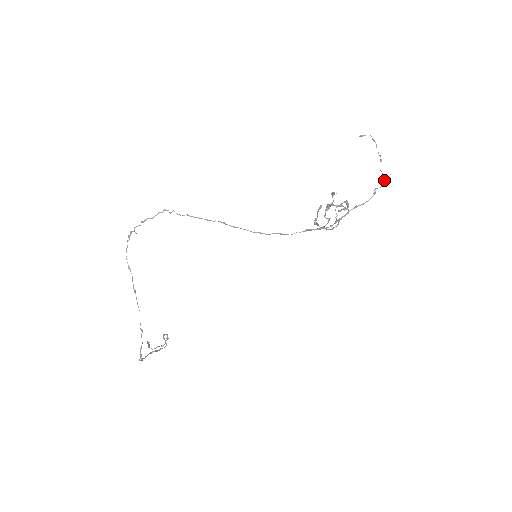
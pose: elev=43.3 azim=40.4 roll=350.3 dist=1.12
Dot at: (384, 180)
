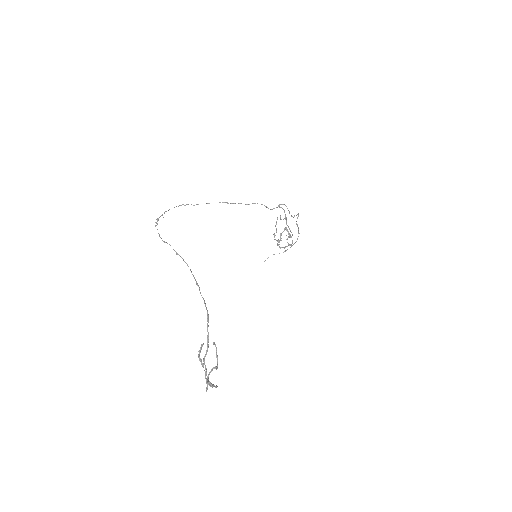
Dot at: (297, 238)
